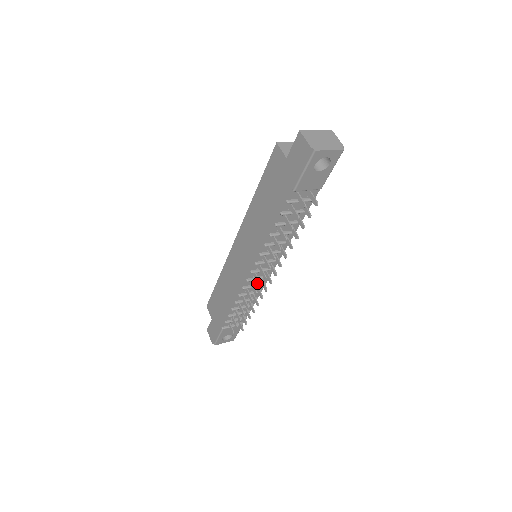
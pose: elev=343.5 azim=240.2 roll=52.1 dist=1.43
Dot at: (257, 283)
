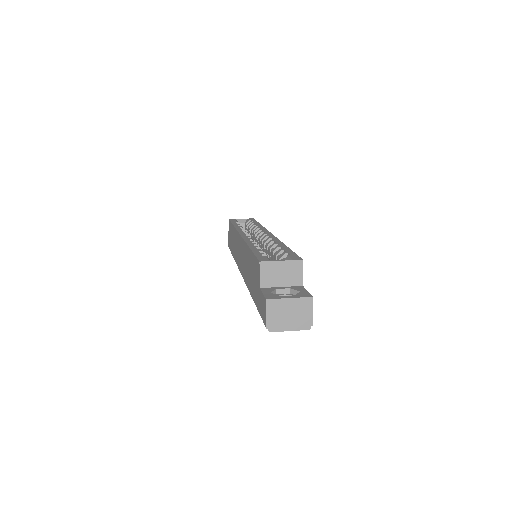
Dot at: occluded
